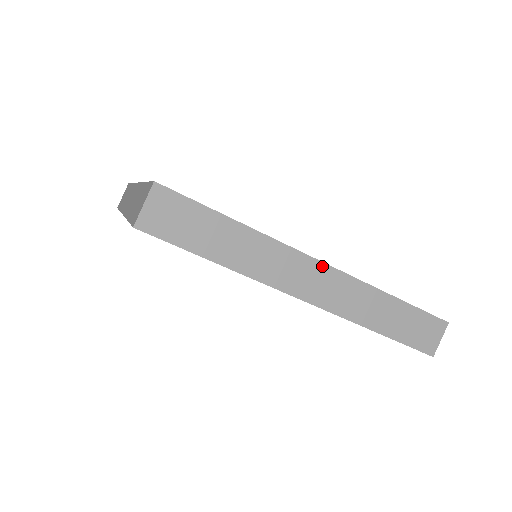
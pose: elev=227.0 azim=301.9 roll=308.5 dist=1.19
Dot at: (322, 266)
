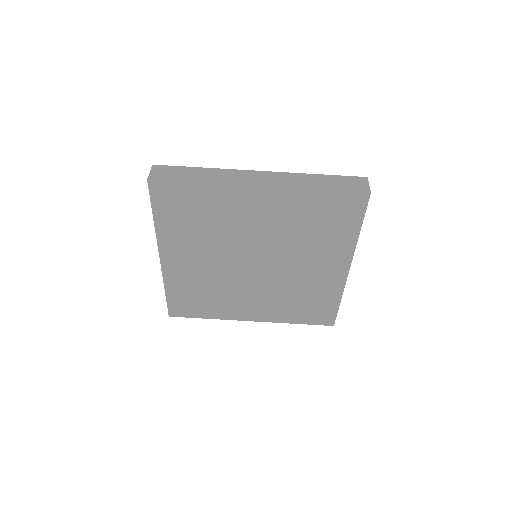
Dot at: (260, 172)
